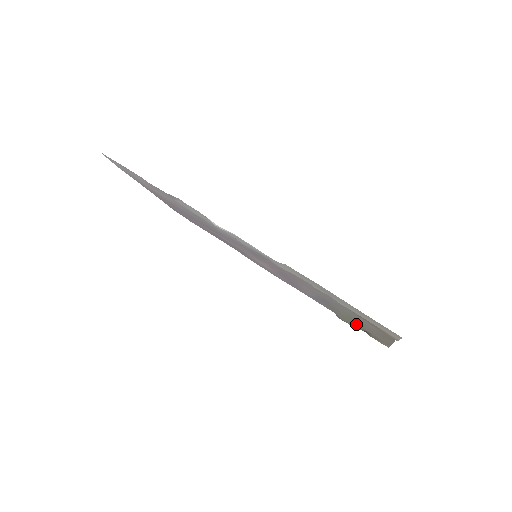
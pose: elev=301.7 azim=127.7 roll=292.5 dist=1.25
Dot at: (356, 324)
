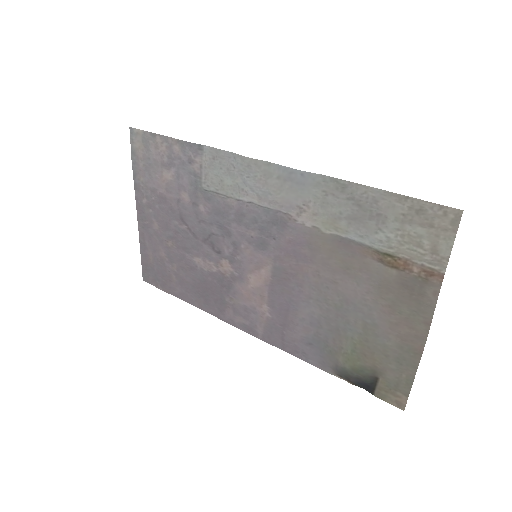
Dot at: (365, 359)
